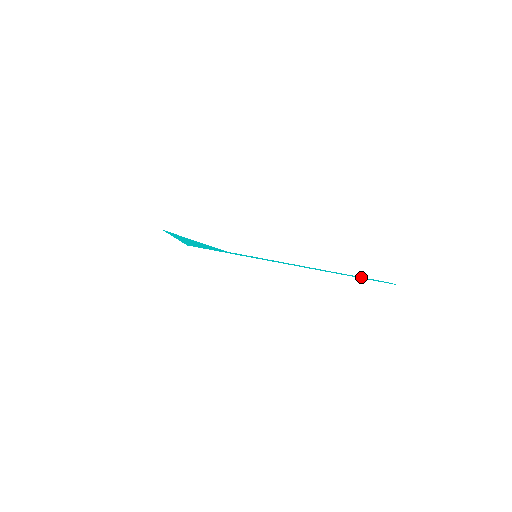
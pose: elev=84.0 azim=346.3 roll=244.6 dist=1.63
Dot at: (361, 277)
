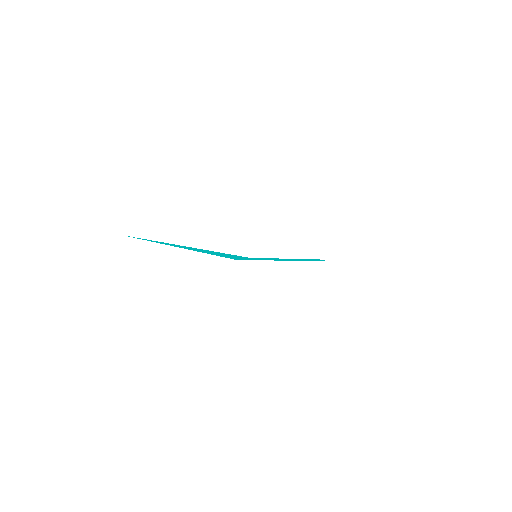
Dot at: (311, 259)
